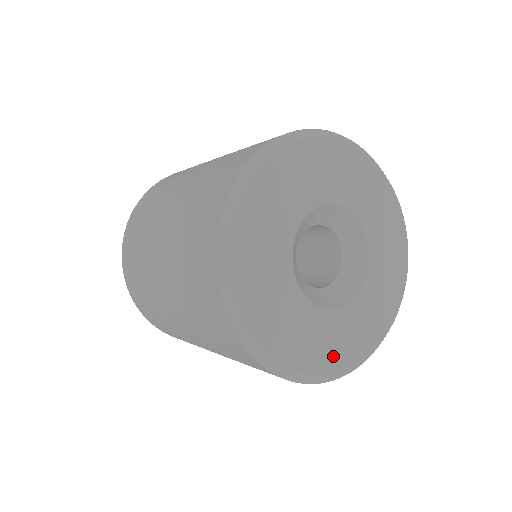
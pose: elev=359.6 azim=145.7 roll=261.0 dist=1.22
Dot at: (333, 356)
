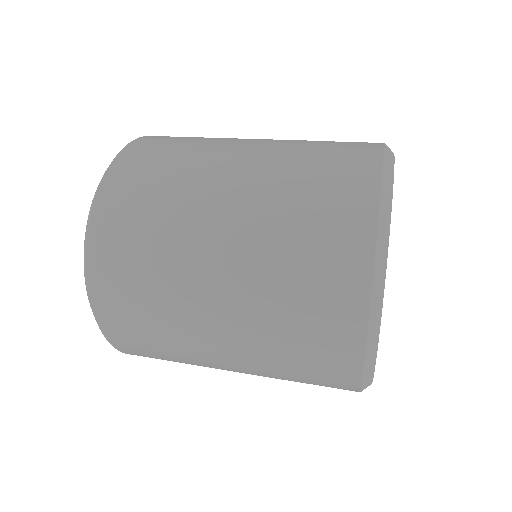
Dot at: occluded
